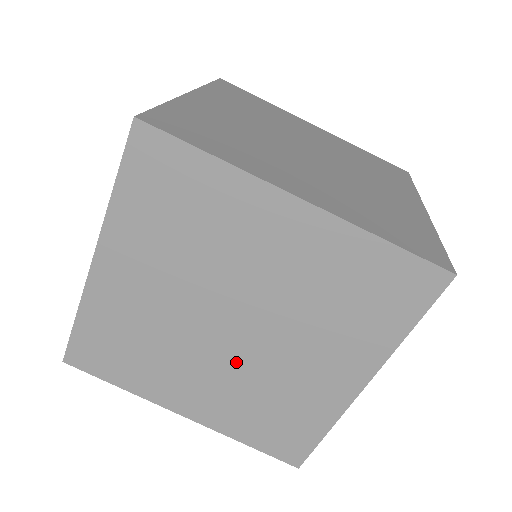
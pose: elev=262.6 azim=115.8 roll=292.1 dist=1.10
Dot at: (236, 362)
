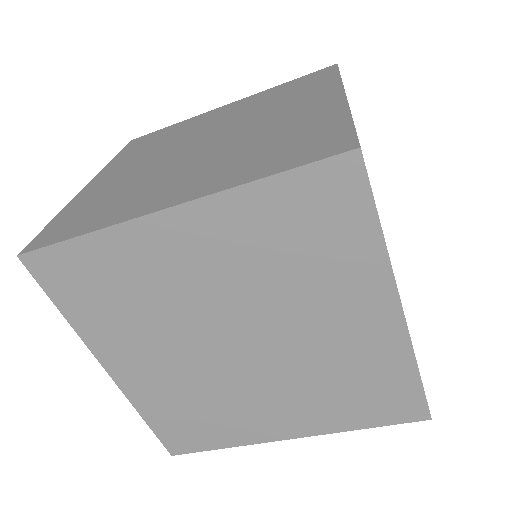
Dot at: (210, 368)
